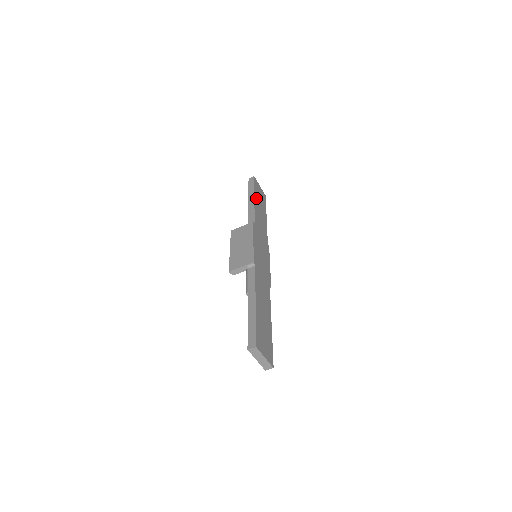
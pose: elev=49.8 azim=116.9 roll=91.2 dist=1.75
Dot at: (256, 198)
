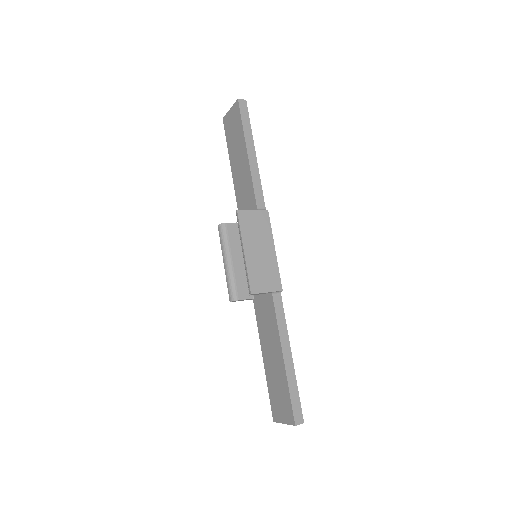
Dot at: occluded
